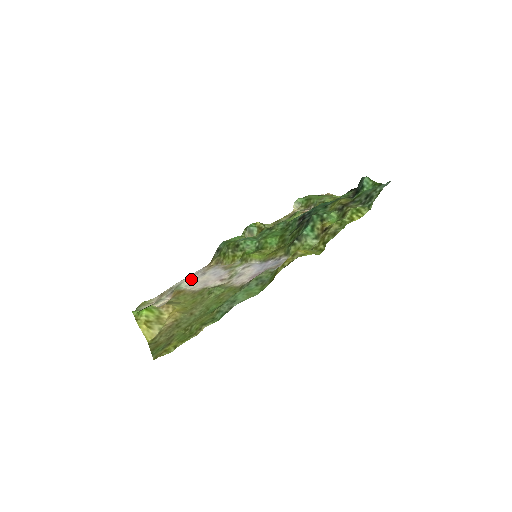
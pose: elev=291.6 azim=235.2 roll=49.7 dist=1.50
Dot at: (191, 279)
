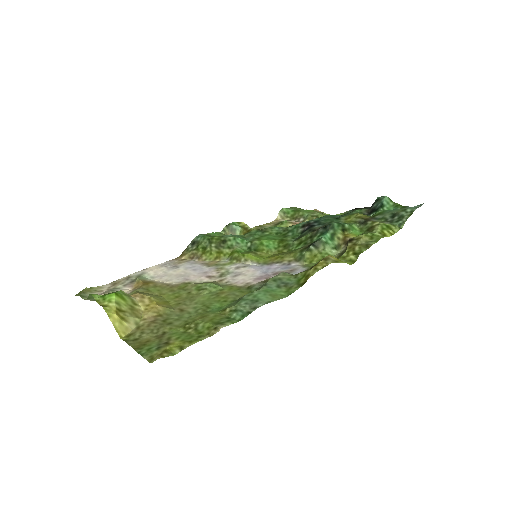
Dot at: (158, 270)
